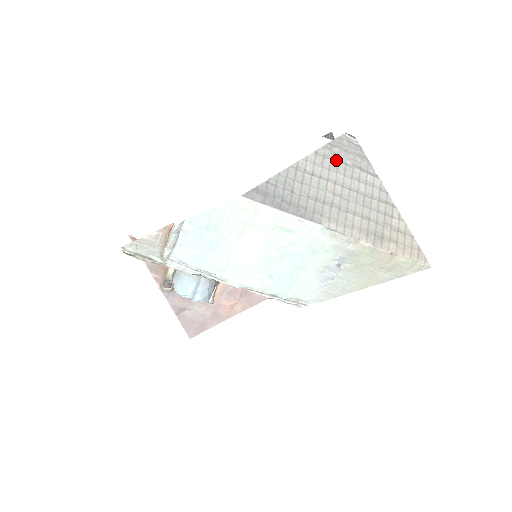
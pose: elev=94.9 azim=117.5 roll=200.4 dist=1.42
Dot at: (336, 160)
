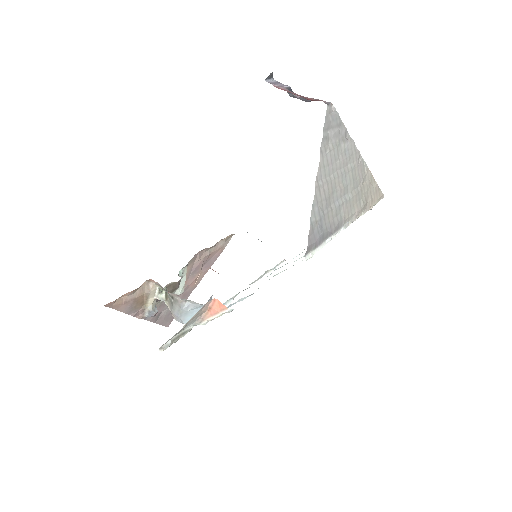
Dot at: (332, 147)
